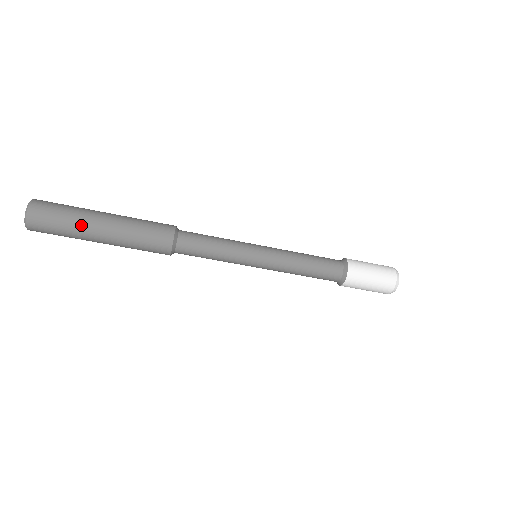
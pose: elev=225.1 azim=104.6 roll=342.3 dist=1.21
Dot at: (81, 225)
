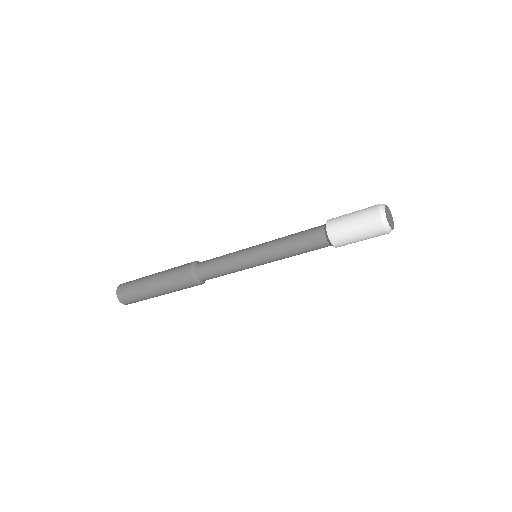
Dot at: (147, 296)
